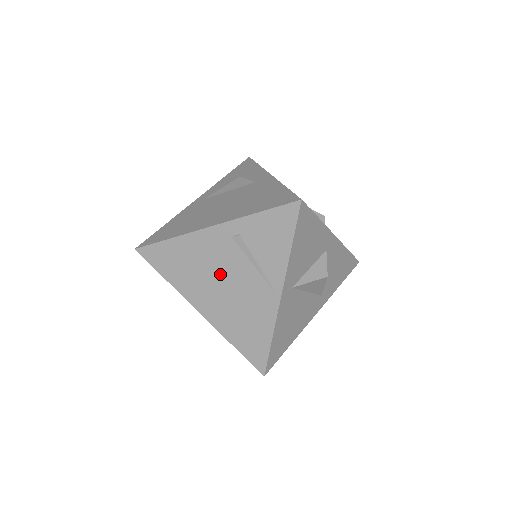
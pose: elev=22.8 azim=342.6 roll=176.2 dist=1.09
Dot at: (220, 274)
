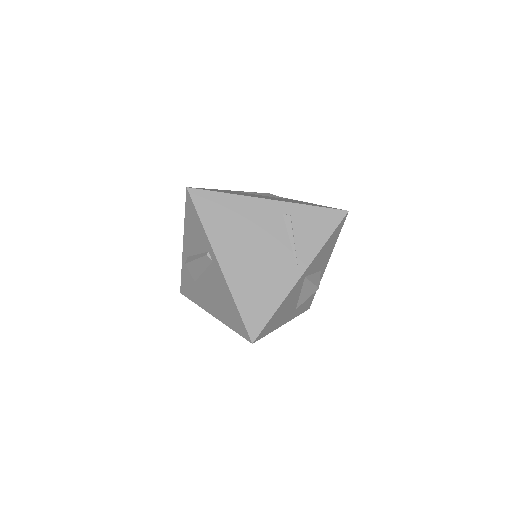
Dot at: (257, 239)
